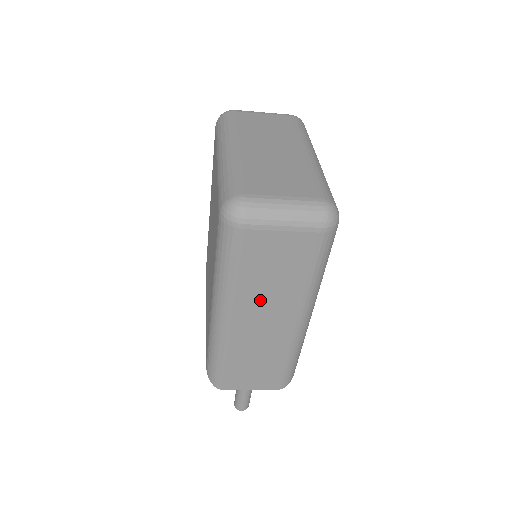
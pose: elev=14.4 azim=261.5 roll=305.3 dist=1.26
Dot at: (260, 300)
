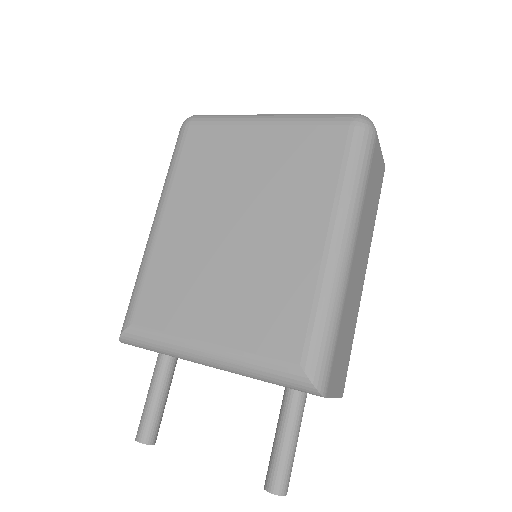
Dot at: (364, 232)
